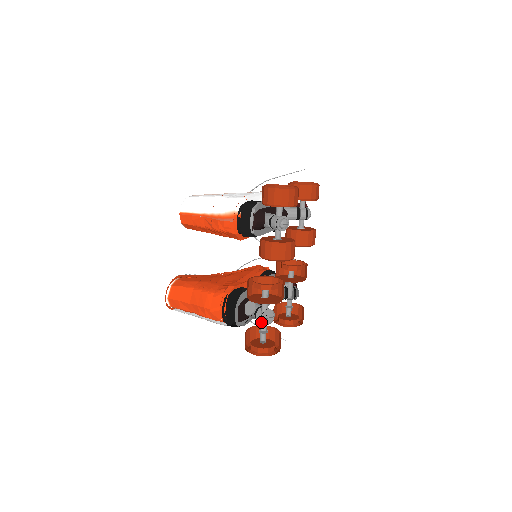
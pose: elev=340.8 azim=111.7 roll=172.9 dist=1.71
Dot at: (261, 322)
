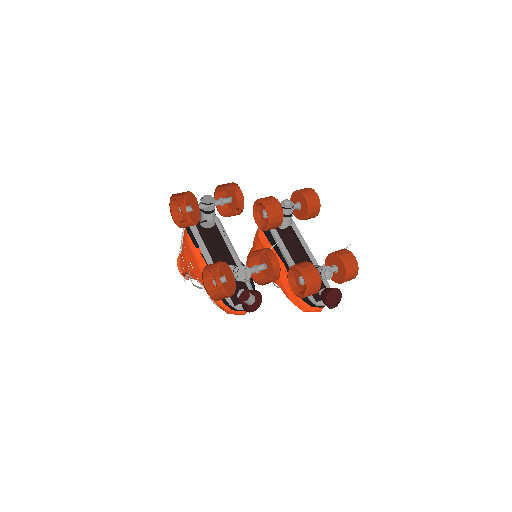
Dot at: (200, 209)
